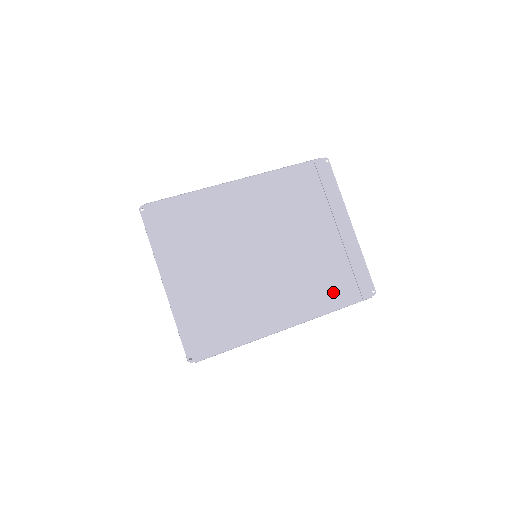
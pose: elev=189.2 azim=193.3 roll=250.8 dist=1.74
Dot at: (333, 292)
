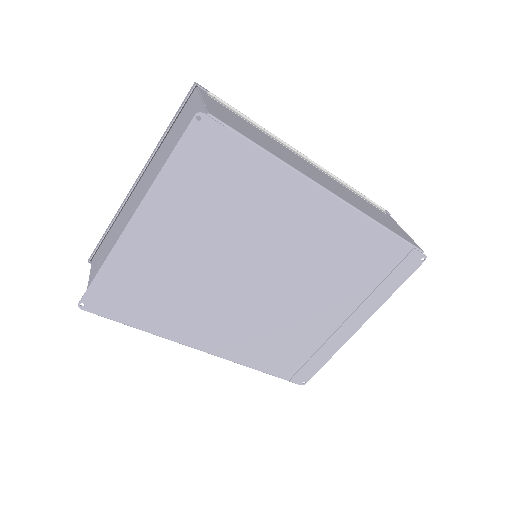
Dot at: (275, 358)
